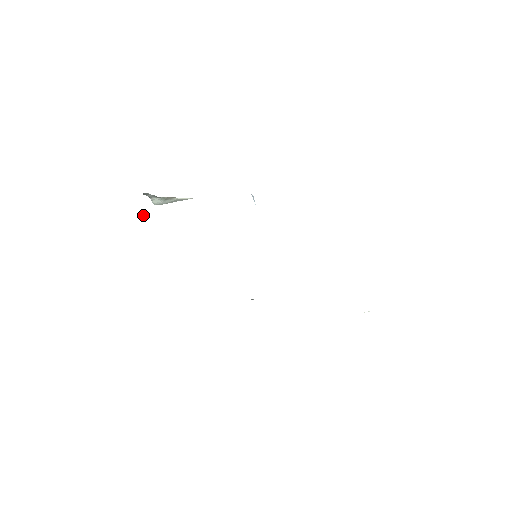
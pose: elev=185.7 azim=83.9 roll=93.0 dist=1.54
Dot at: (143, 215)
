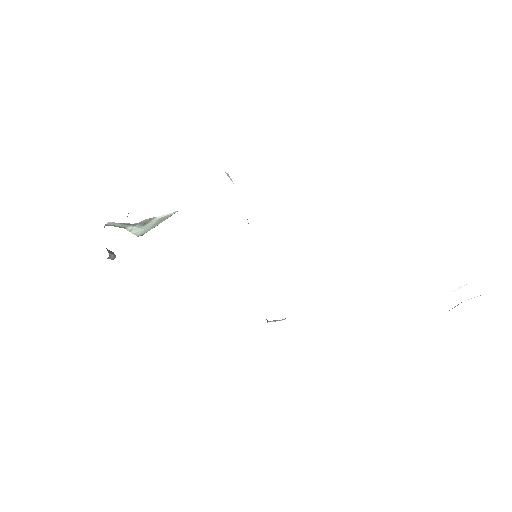
Dot at: (111, 251)
